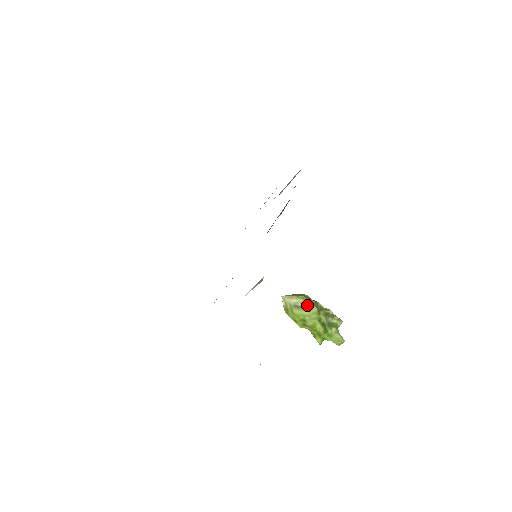
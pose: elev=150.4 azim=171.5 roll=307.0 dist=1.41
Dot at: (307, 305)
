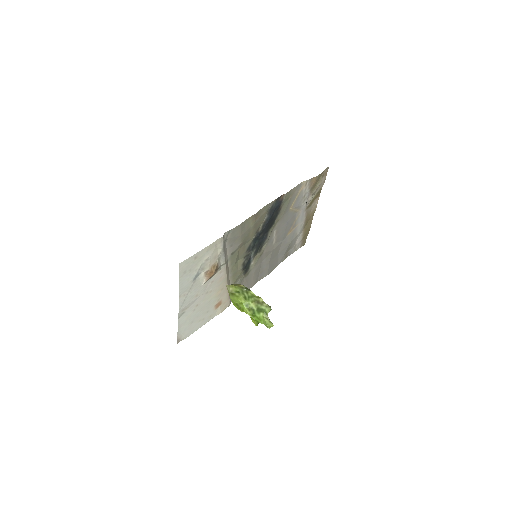
Dot at: (237, 292)
